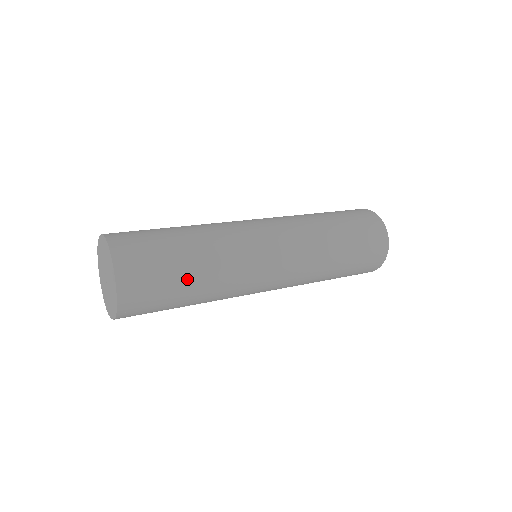
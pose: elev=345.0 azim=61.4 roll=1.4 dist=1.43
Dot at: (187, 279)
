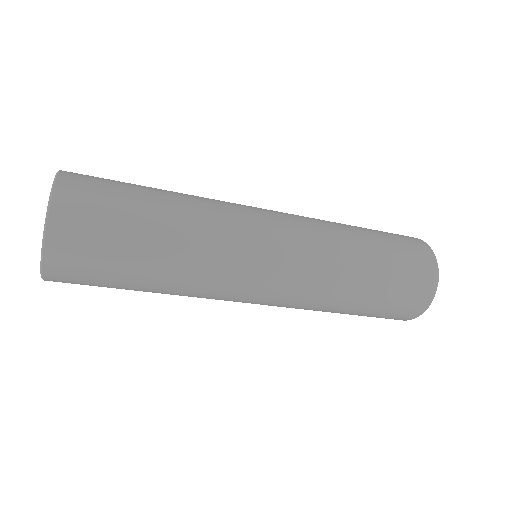
Dot at: (152, 196)
